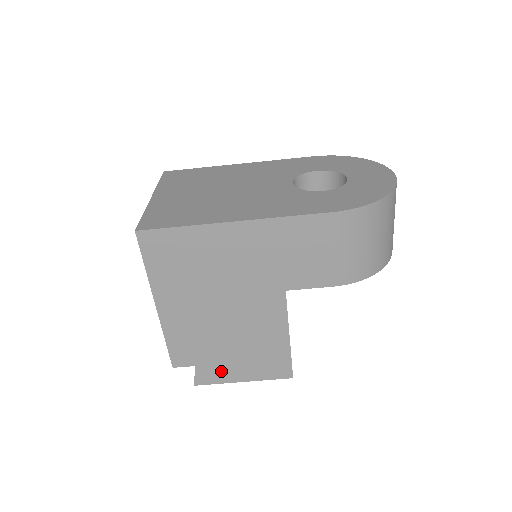
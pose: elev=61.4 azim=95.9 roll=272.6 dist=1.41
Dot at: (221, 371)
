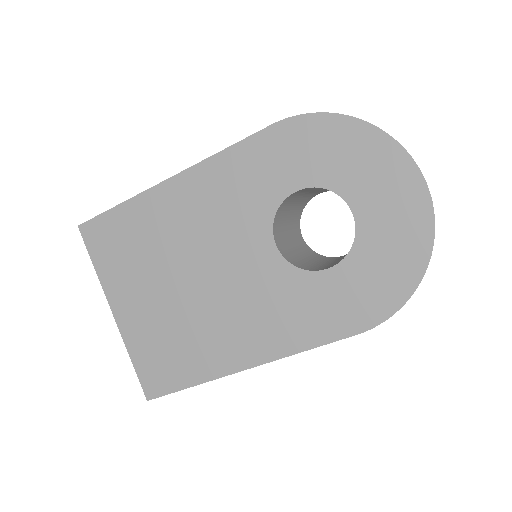
Dot at: occluded
